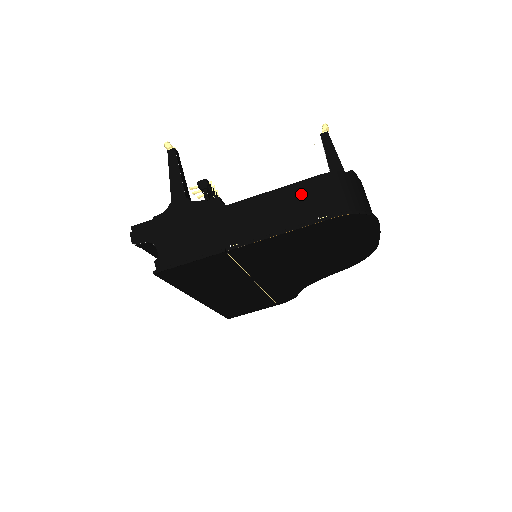
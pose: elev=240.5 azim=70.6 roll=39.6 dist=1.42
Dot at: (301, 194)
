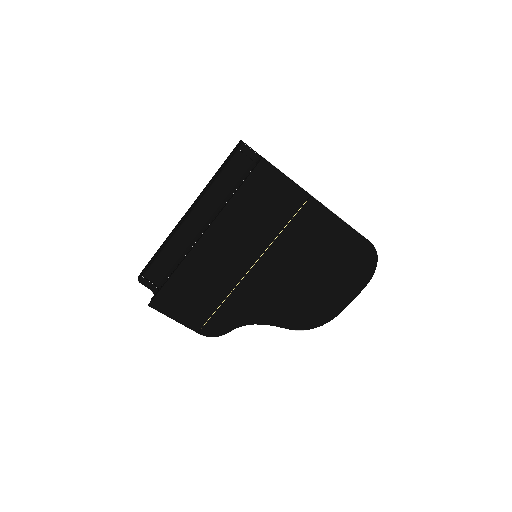
Dot at: occluded
